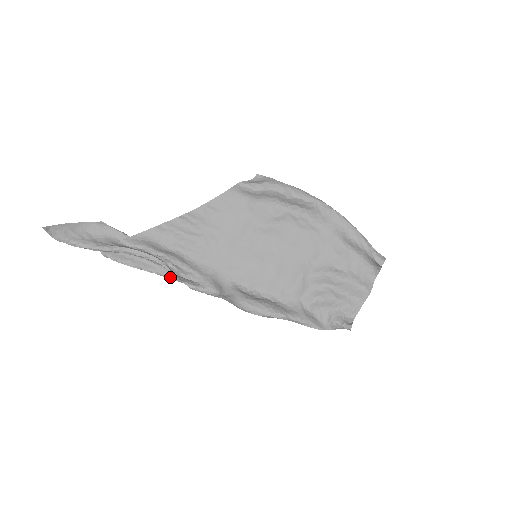
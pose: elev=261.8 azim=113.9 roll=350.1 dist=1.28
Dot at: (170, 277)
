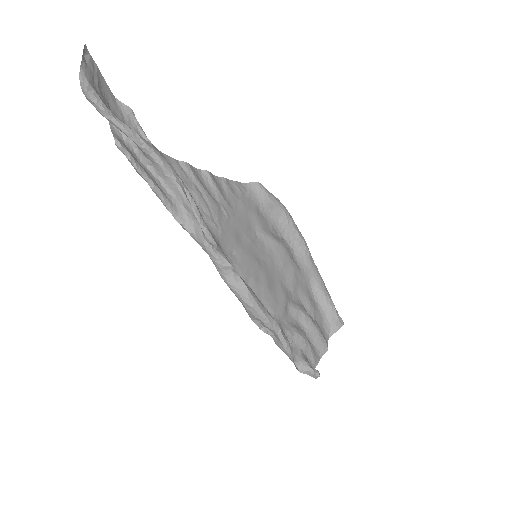
Dot at: (178, 218)
